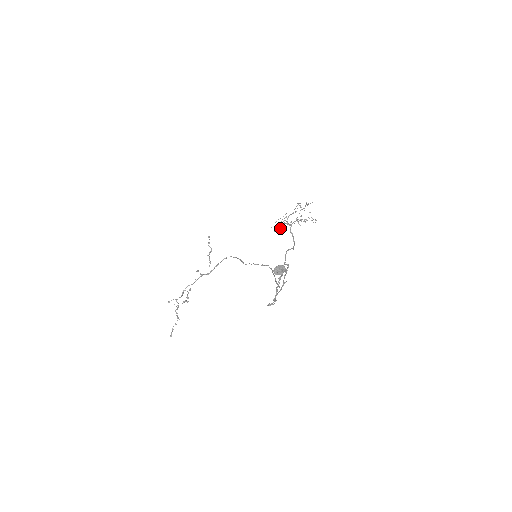
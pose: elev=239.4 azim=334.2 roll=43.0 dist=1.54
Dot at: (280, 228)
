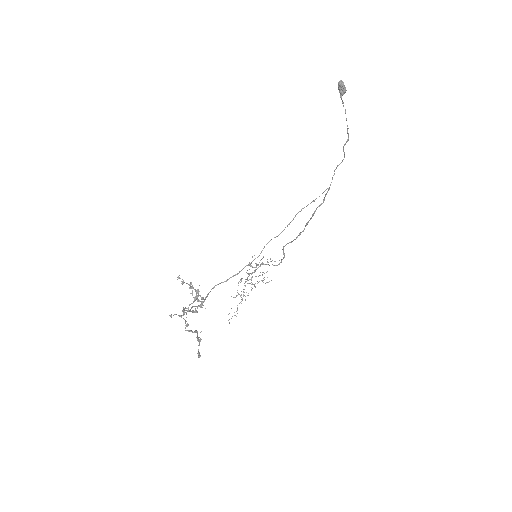
Dot at: (237, 309)
